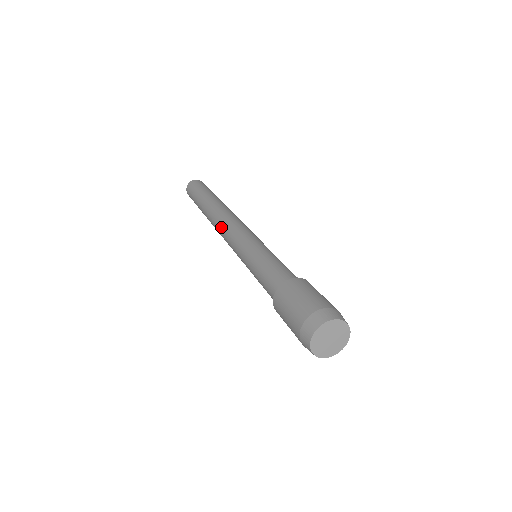
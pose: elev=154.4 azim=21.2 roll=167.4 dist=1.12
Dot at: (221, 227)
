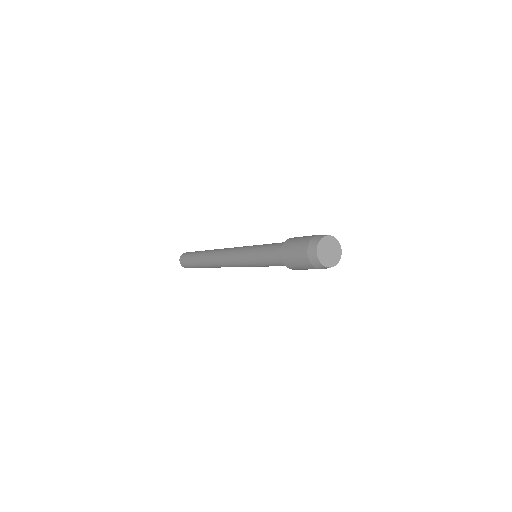
Dot at: (221, 260)
